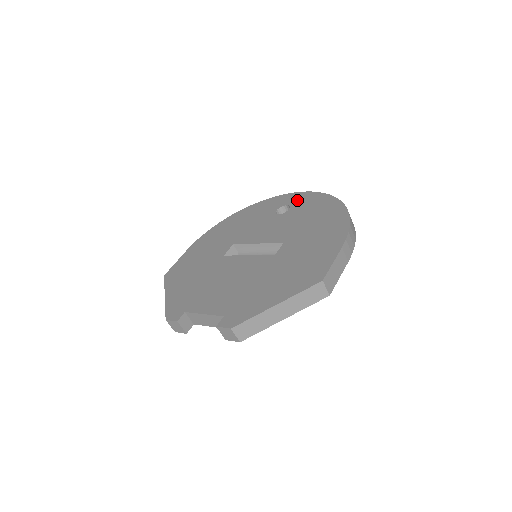
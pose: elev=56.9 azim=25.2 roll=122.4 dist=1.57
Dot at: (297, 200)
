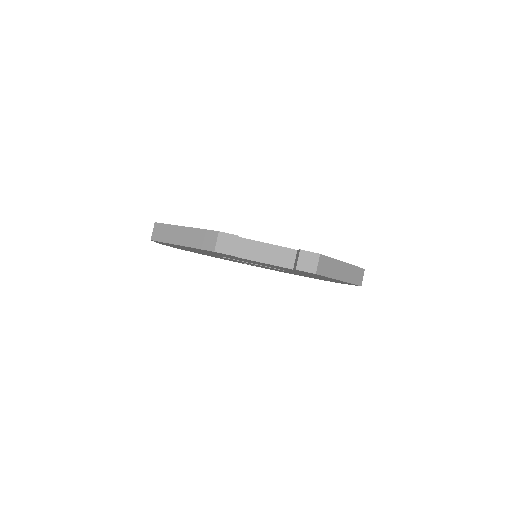
Dot at: occluded
